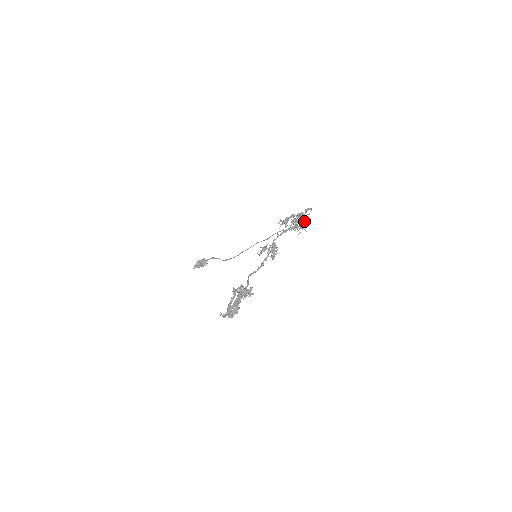
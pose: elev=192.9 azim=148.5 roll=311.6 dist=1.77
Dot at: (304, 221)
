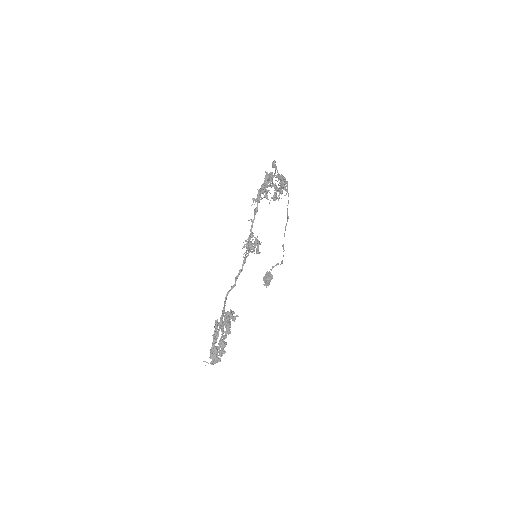
Dot at: occluded
